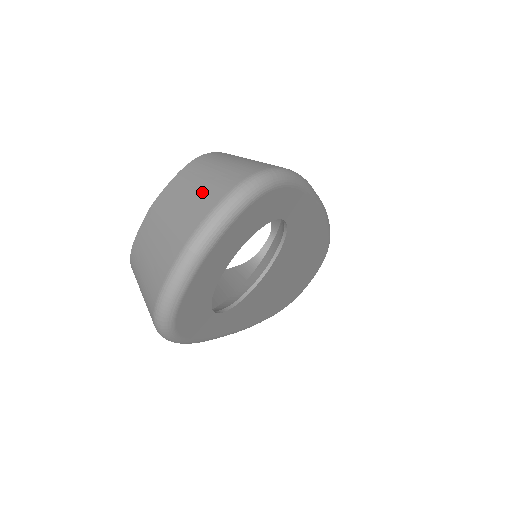
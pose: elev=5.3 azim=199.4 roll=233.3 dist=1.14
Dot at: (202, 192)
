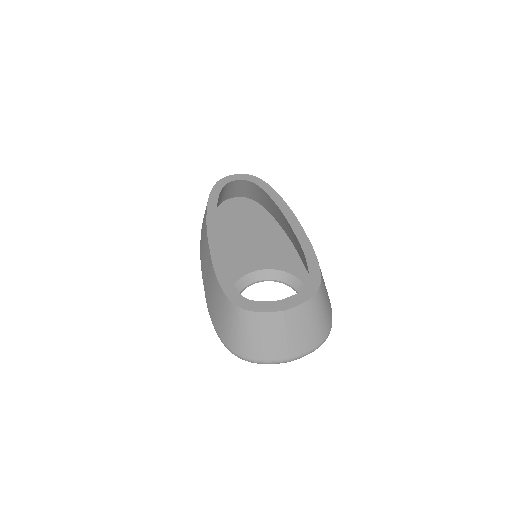
Dot at: (311, 333)
